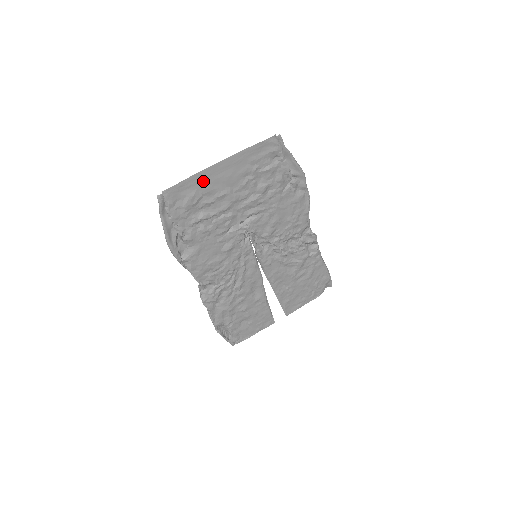
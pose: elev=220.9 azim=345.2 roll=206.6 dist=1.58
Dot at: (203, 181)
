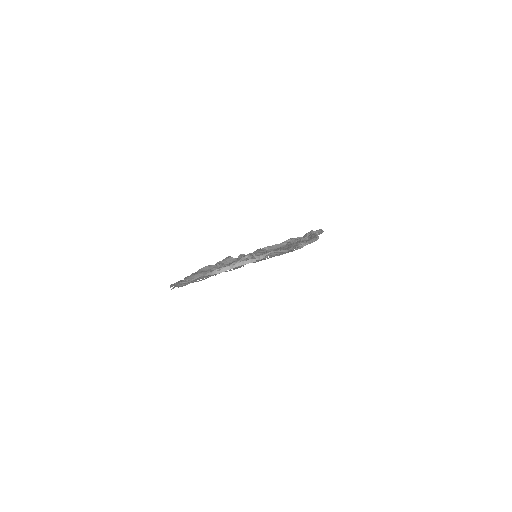
Dot at: (215, 275)
